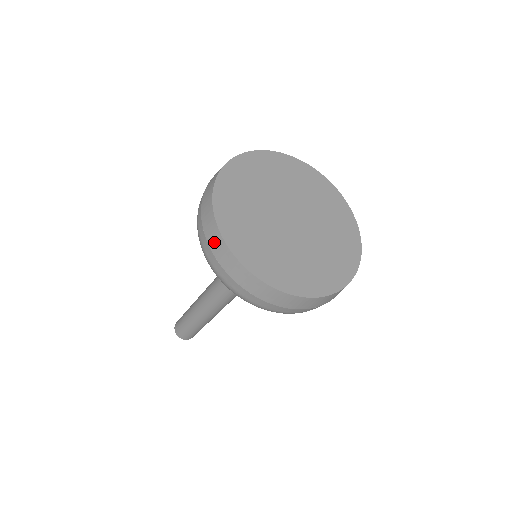
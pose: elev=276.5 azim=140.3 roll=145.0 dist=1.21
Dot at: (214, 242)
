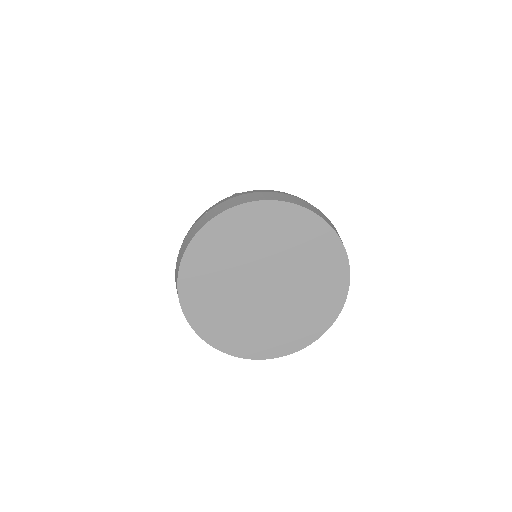
Dot at: occluded
